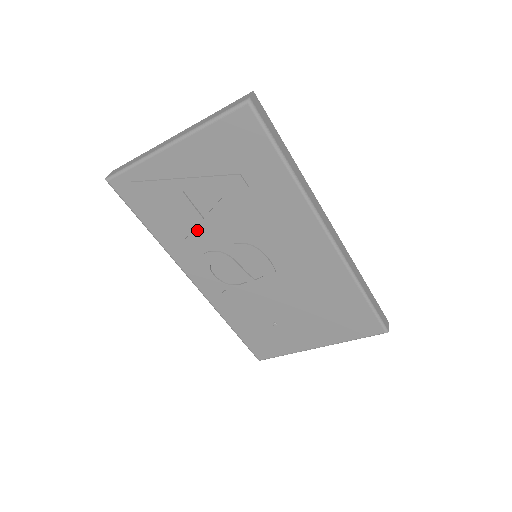
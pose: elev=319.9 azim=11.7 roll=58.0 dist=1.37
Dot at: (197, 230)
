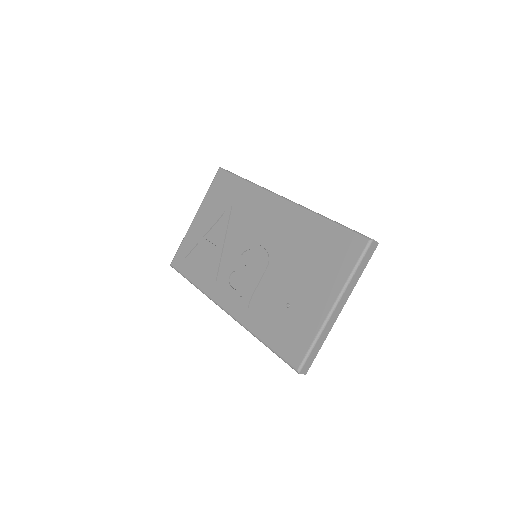
Dot at: (215, 258)
